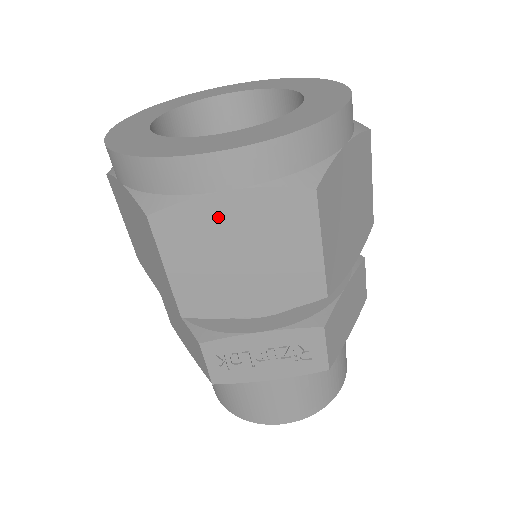
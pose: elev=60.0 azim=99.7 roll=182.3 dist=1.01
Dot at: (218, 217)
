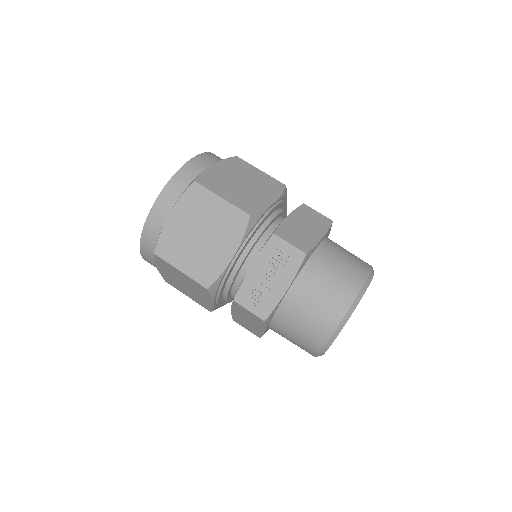
Dot at: (176, 228)
